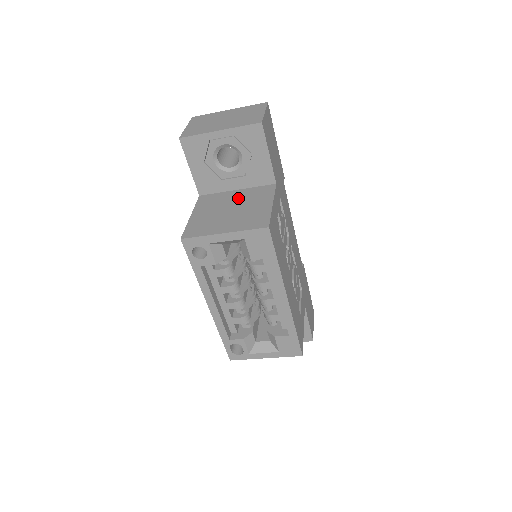
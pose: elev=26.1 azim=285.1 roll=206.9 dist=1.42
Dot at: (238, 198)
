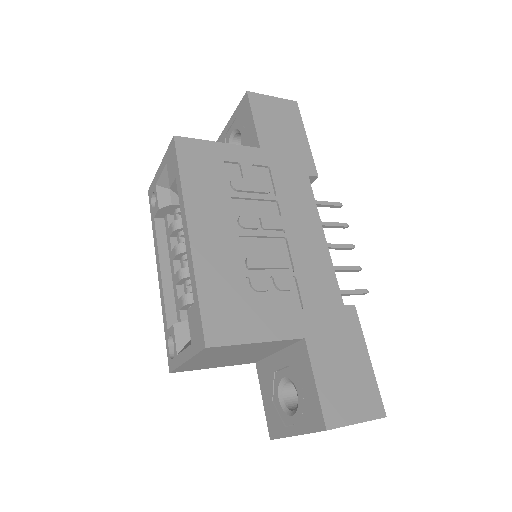
Dot at: occluded
